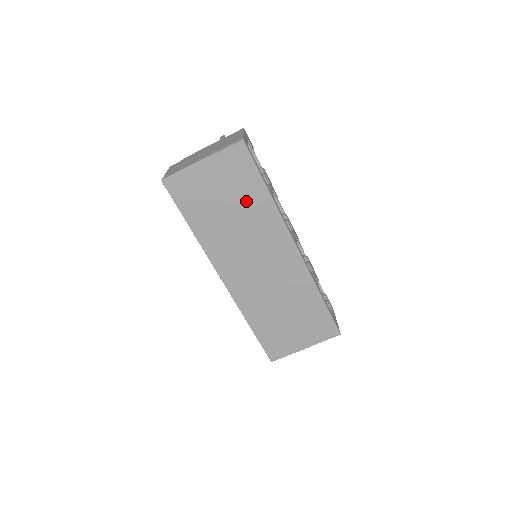
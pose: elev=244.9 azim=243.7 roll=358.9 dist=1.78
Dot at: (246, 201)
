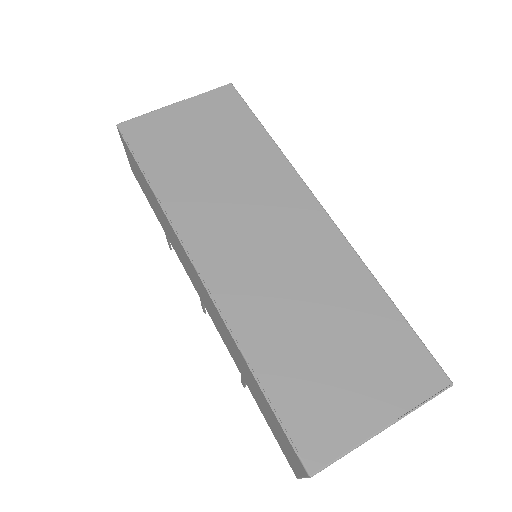
Dot at: (237, 146)
